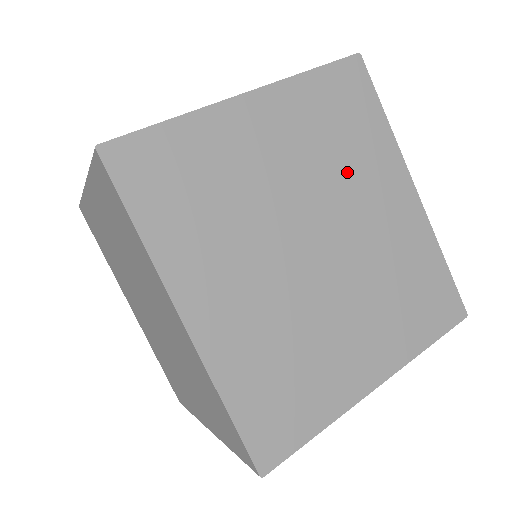
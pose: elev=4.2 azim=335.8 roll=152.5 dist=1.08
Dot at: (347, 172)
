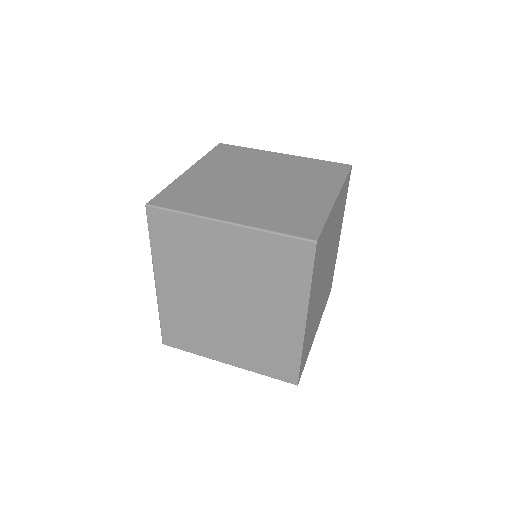
Dot at: occluded
